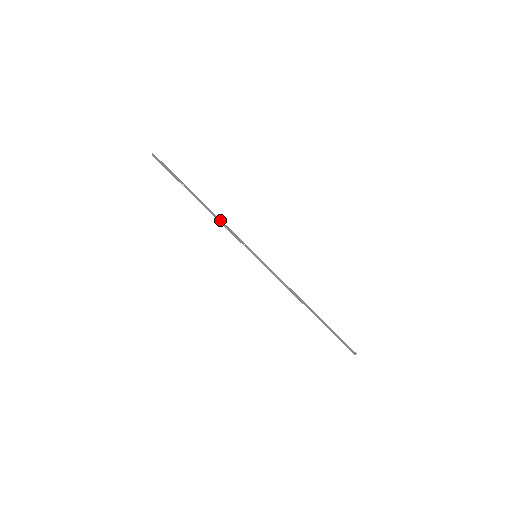
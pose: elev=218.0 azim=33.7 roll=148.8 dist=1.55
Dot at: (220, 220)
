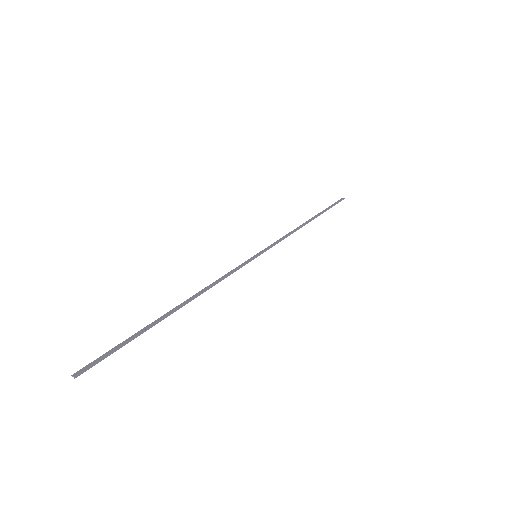
Dot at: occluded
